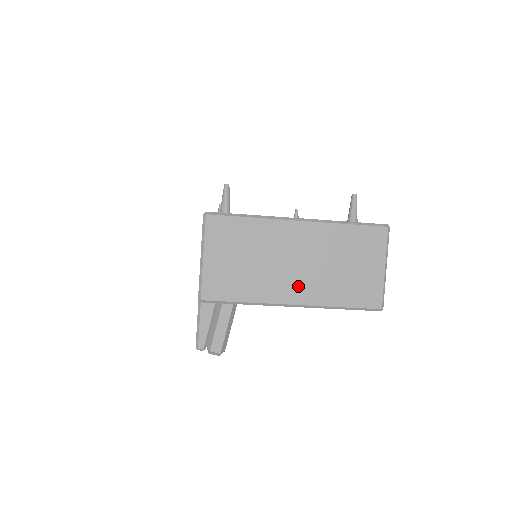
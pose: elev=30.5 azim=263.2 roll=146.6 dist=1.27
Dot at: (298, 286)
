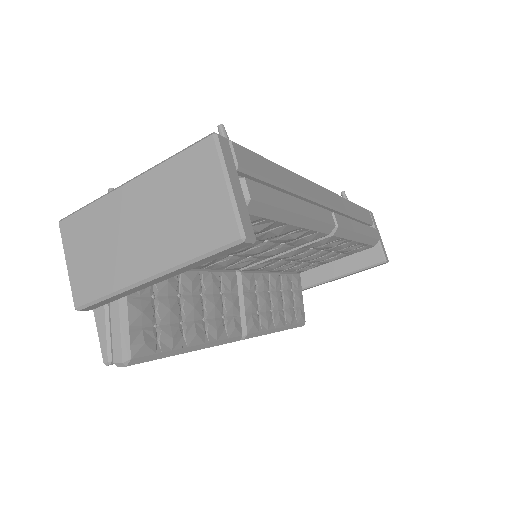
Dot at: (147, 254)
